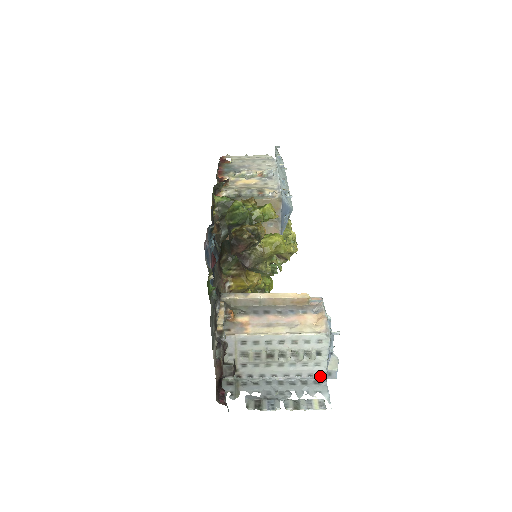
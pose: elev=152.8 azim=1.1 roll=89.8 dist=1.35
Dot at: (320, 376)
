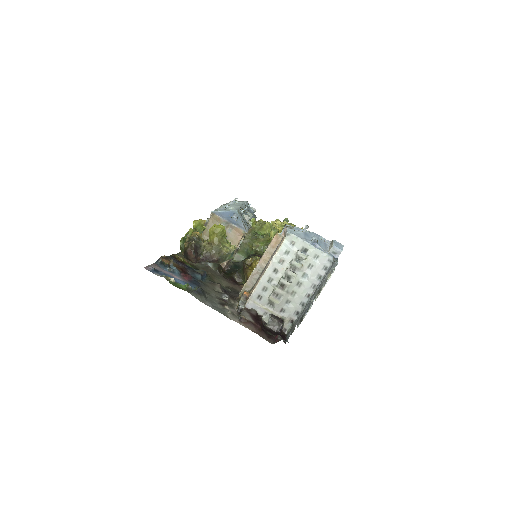
Dot at: (331, 262)
